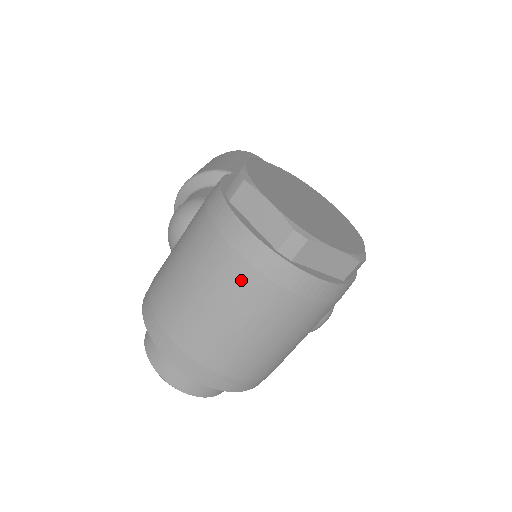
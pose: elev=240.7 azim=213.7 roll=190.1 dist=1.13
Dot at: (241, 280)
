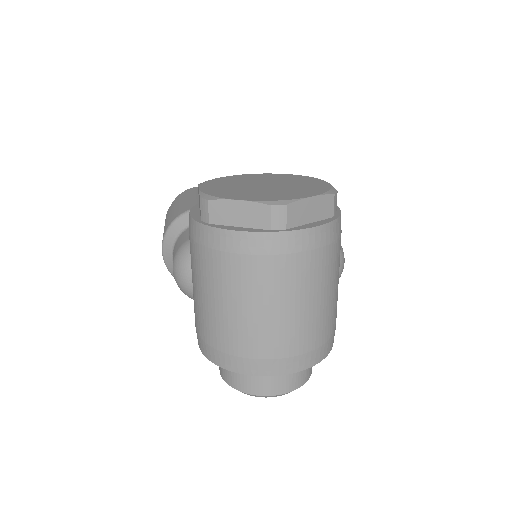
Dot at: (262, 272)
